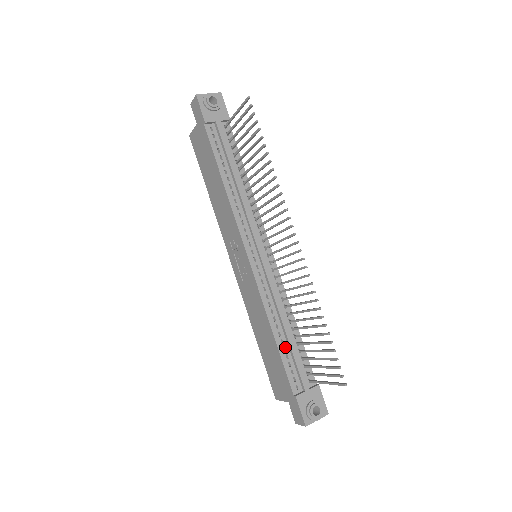
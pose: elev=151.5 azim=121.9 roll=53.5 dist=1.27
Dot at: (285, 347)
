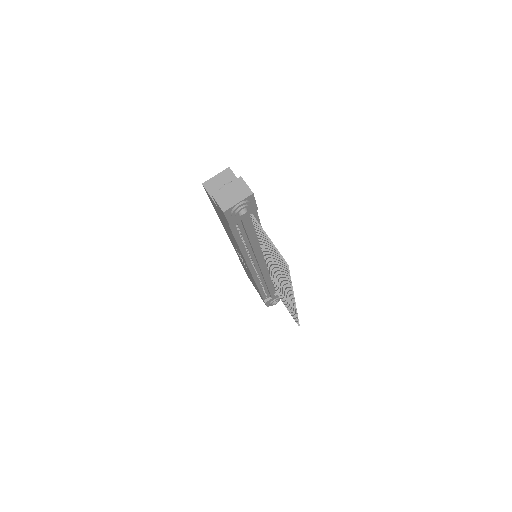
Dot at: (265, 289)
